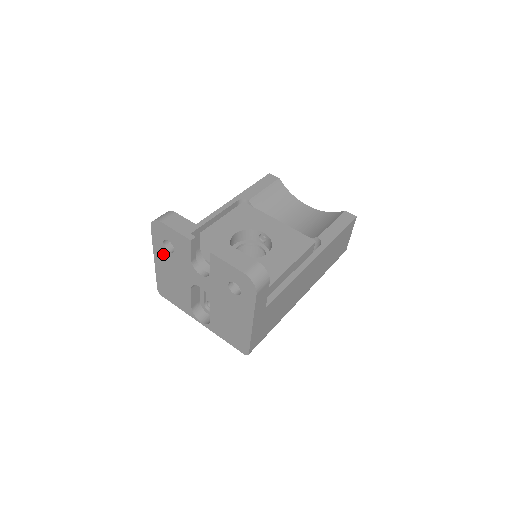
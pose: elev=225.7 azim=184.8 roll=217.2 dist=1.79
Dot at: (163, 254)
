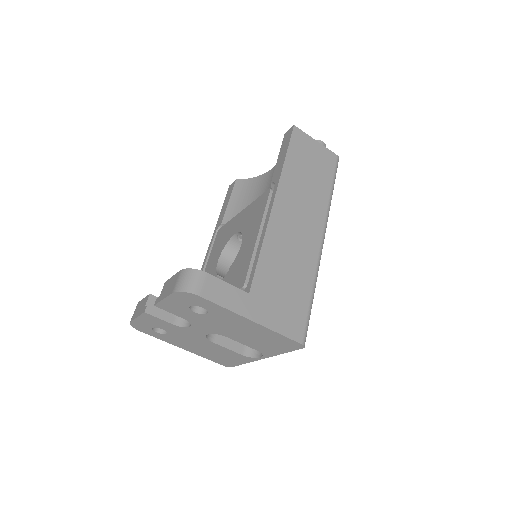
Dot at: (172, 340)
